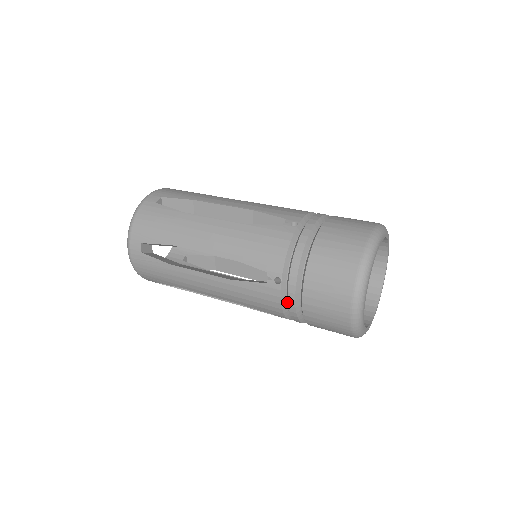
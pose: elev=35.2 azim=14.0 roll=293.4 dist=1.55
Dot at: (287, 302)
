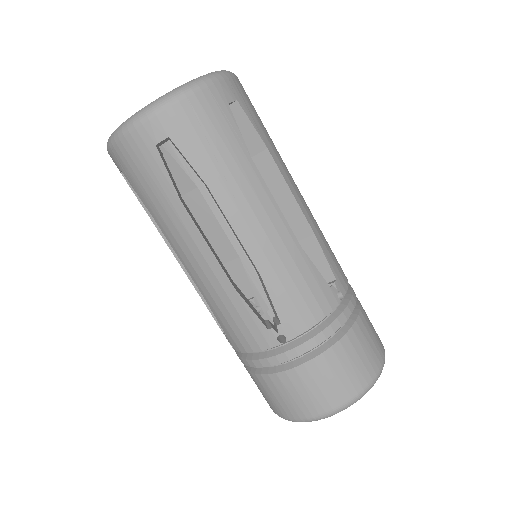
Dot at: occluded
